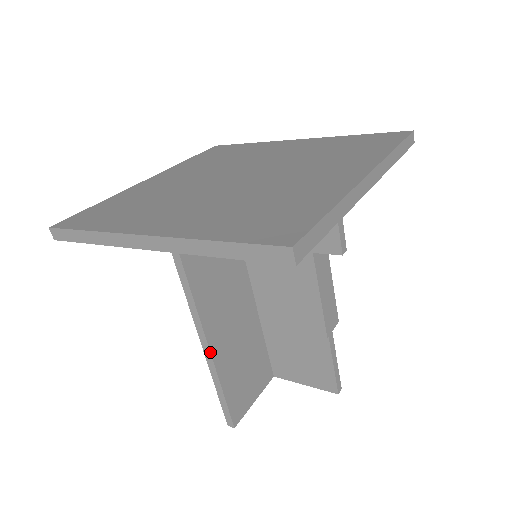
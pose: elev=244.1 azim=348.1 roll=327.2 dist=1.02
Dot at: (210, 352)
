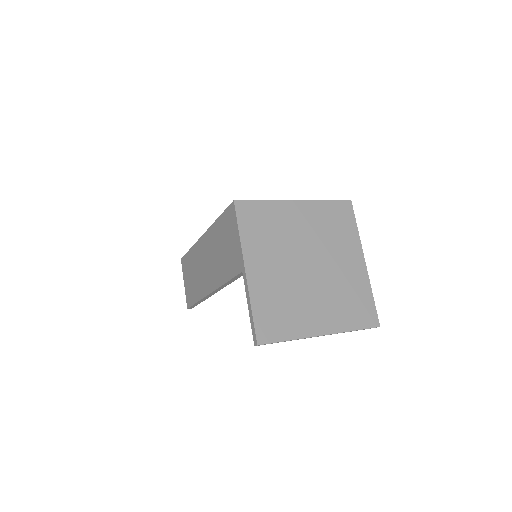
Dot at: occluded
